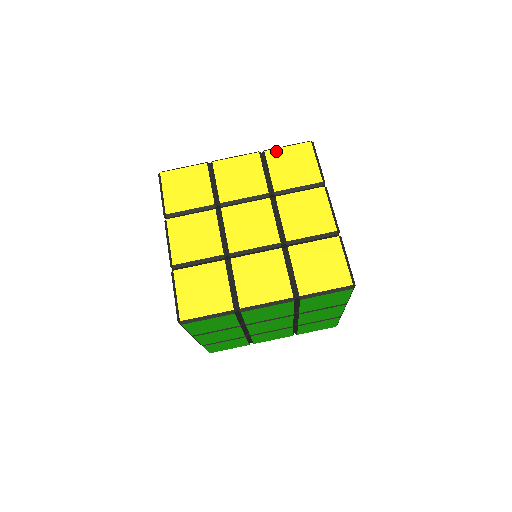
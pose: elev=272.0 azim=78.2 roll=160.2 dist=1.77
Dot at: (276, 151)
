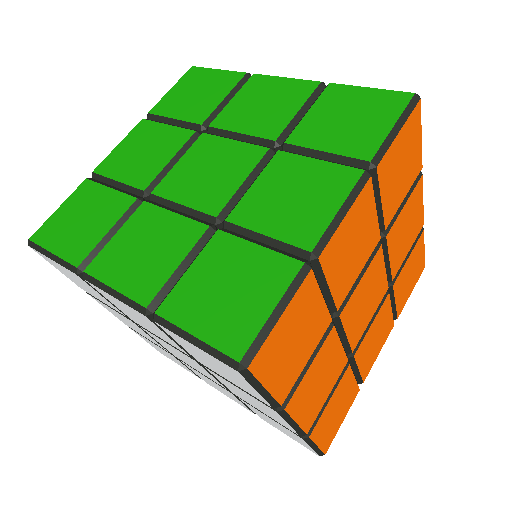
Dot at: occluded
